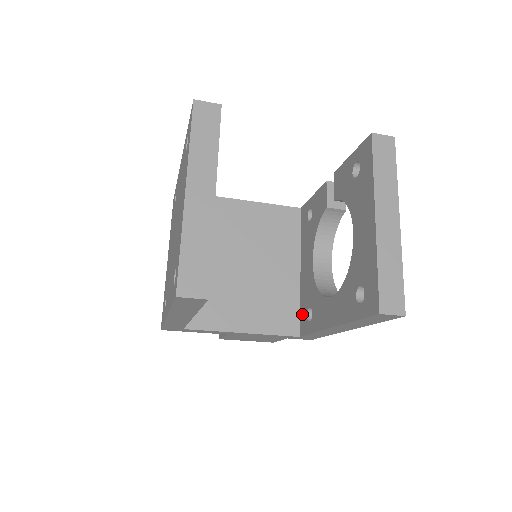
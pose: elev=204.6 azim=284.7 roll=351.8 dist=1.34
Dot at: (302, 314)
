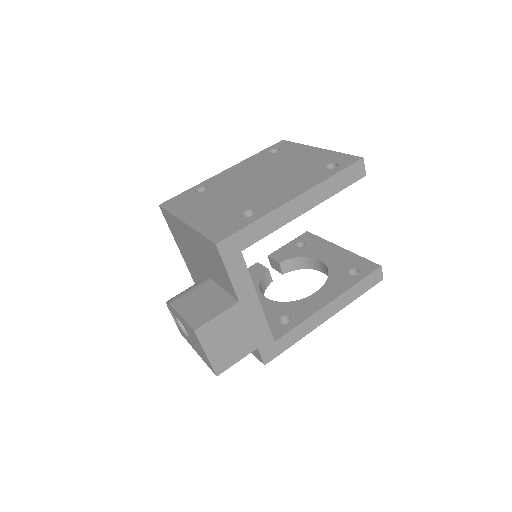
Dot at: occluded
